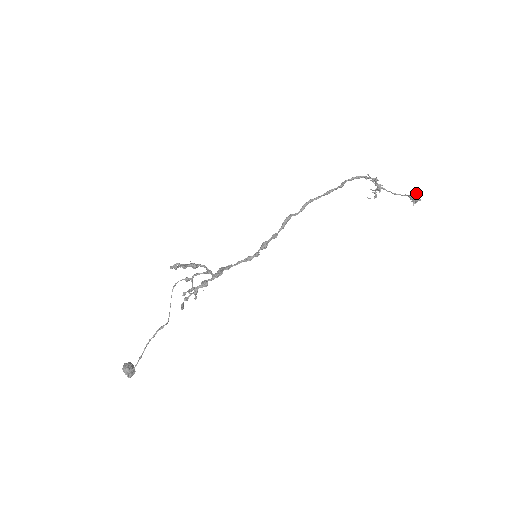
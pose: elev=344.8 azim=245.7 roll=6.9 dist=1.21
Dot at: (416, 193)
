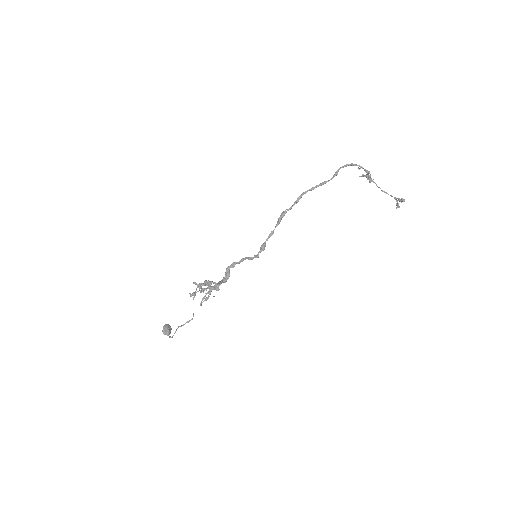
Dot at: (401, 201)
